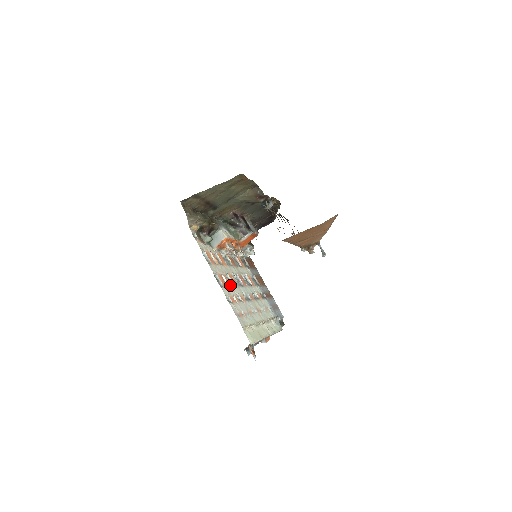
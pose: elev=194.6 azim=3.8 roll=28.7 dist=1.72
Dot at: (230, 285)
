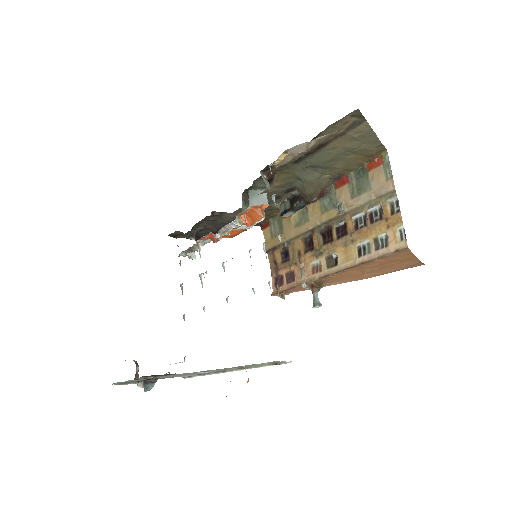
Dot at: occluded
